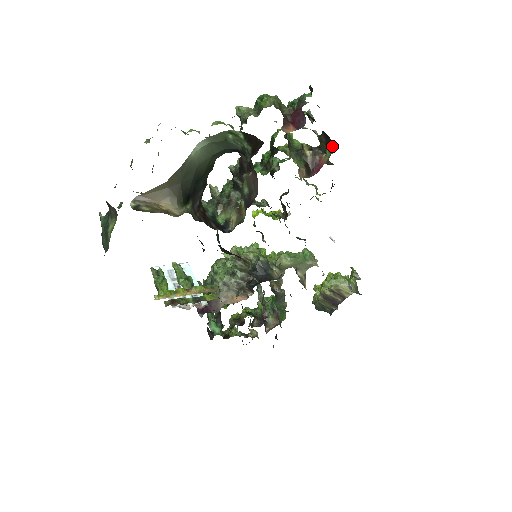
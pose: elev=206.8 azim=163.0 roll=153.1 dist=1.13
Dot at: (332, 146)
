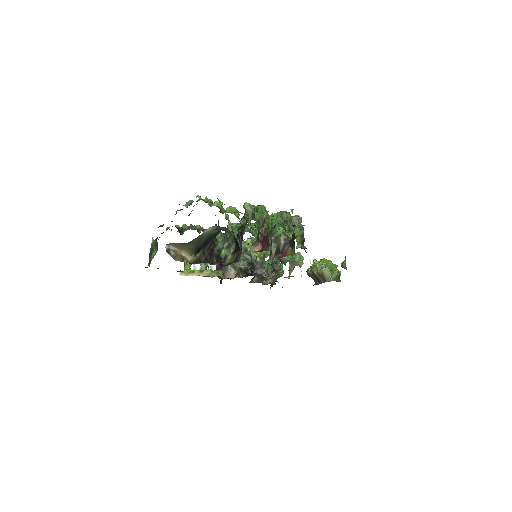
Dot at: (294, 248)
